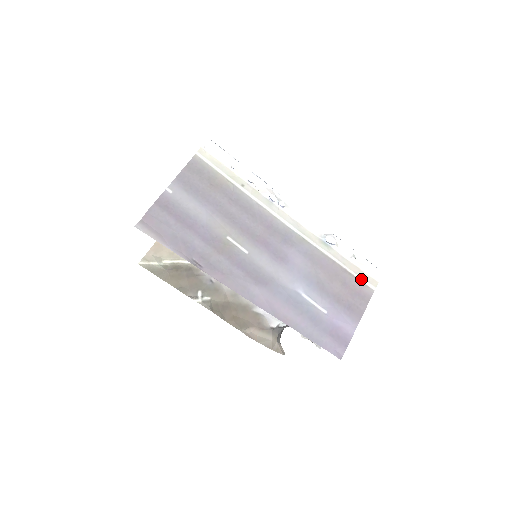
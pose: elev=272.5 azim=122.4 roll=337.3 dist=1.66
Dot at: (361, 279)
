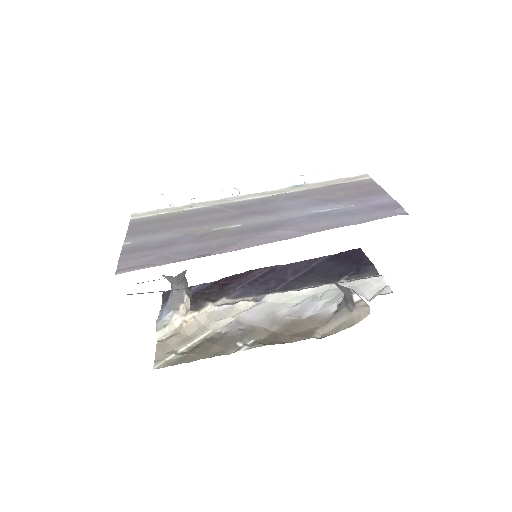
Dot at: (352, 181)
